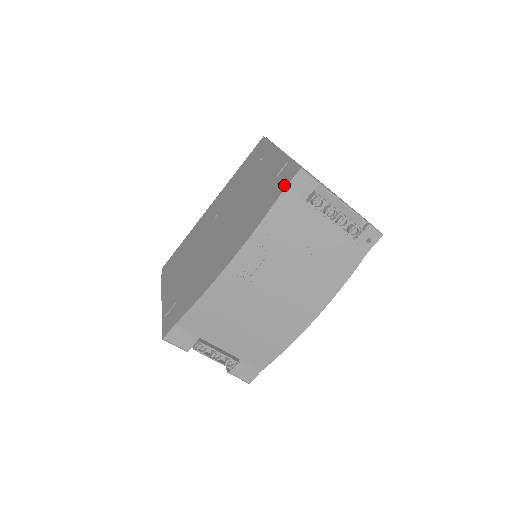
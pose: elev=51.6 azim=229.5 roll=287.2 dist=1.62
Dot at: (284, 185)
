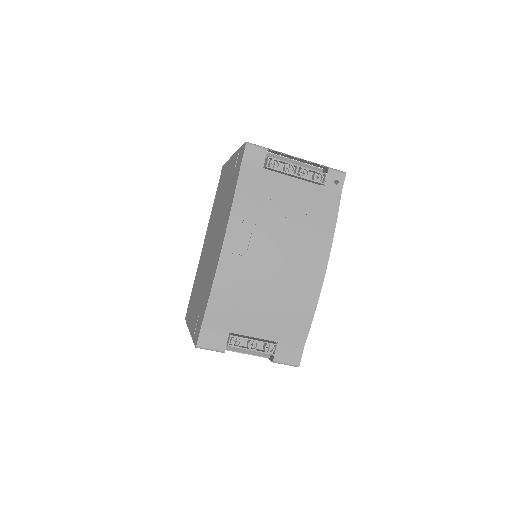
Dot at: (240, 163)
